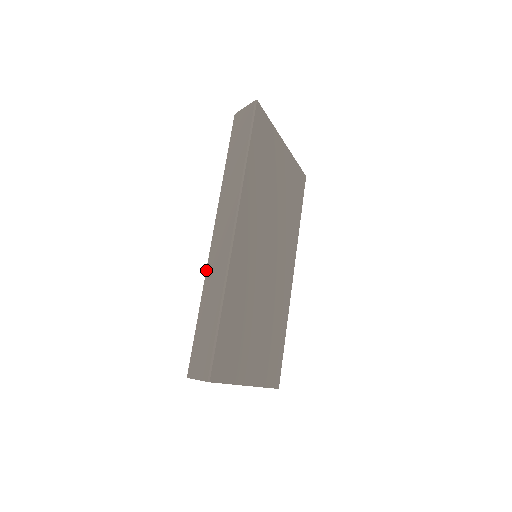
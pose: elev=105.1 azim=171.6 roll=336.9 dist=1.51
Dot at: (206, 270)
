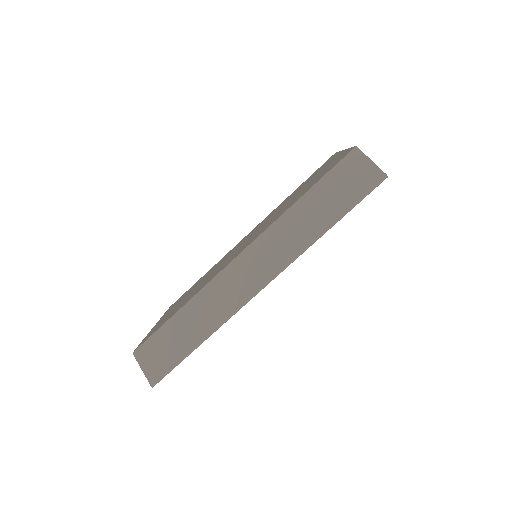
Dot at: (209, 282)
